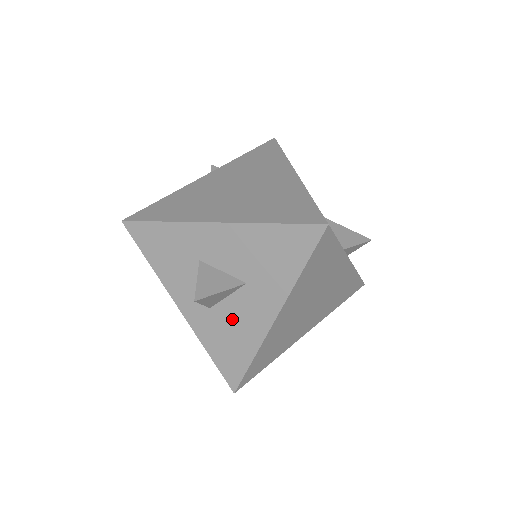
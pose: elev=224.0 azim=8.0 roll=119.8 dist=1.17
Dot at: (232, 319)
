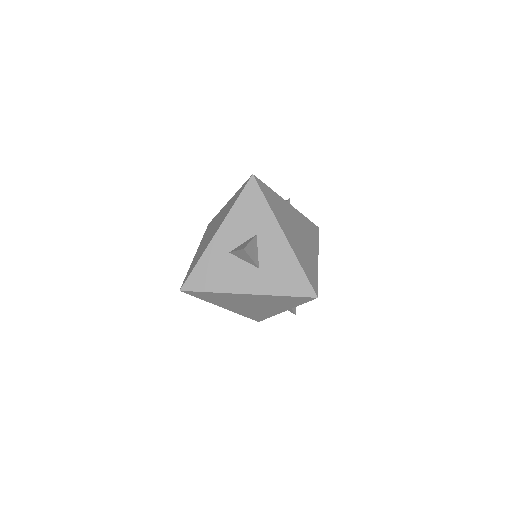
Dot at: (231, 269)
